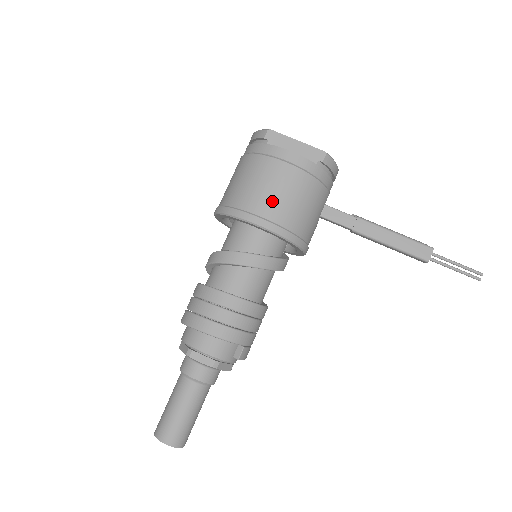
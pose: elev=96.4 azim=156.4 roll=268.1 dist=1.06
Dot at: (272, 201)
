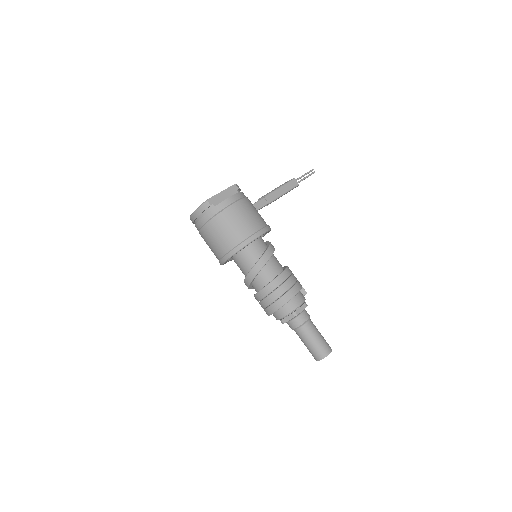
Dot at: (250, 222)
